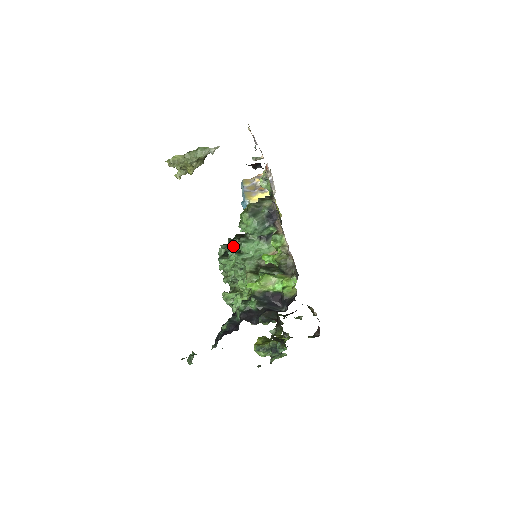
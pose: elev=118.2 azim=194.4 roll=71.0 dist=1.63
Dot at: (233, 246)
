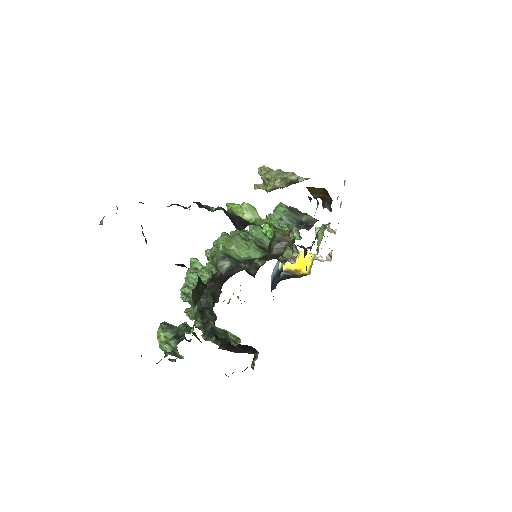
Dot at: occluded
